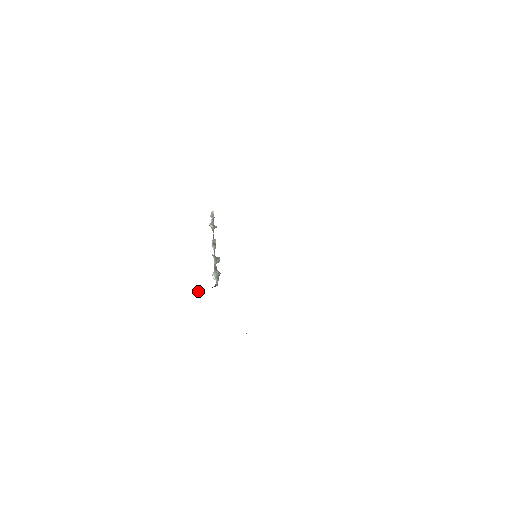
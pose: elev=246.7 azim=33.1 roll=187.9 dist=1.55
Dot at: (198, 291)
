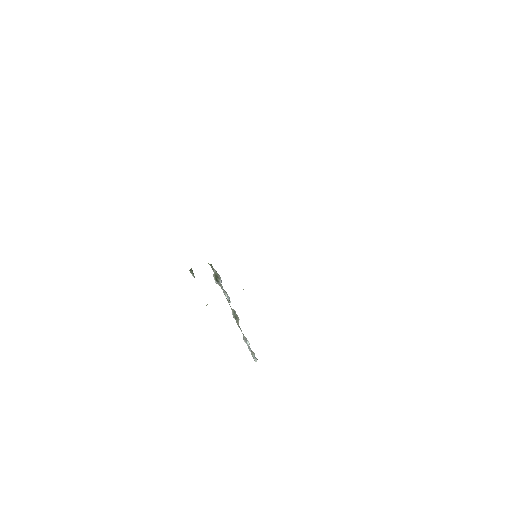
Dot at: occluded
